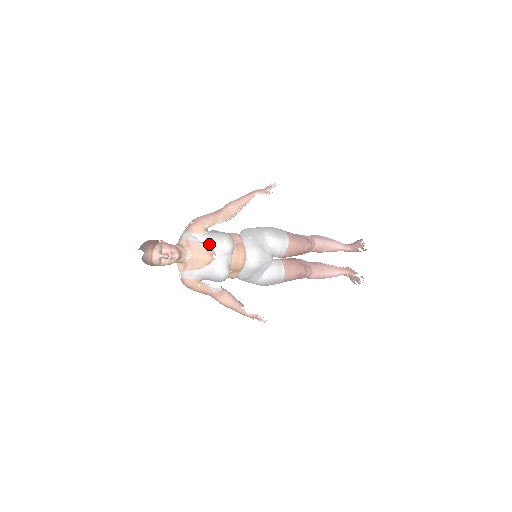
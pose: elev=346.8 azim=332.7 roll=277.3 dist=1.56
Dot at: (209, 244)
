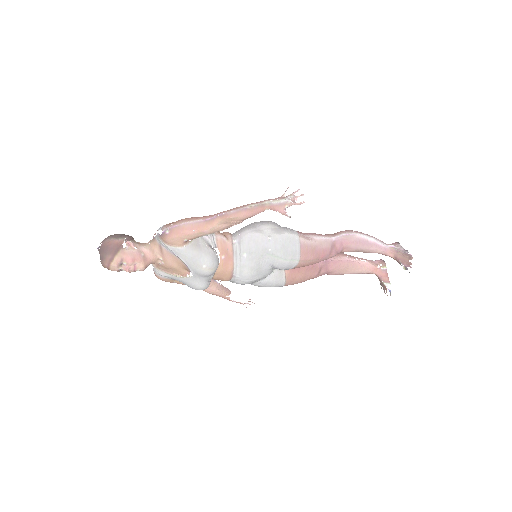
Dot at: (185, 262)
